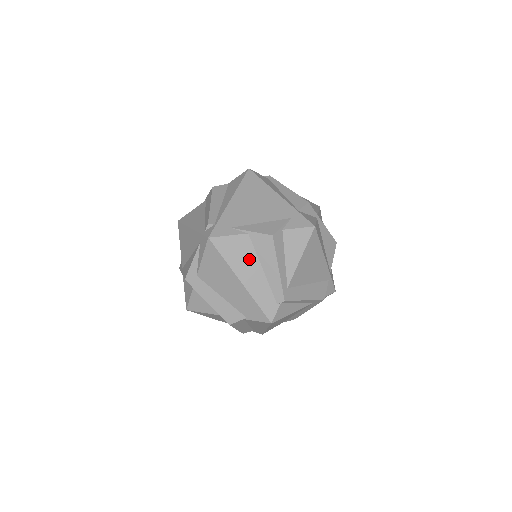
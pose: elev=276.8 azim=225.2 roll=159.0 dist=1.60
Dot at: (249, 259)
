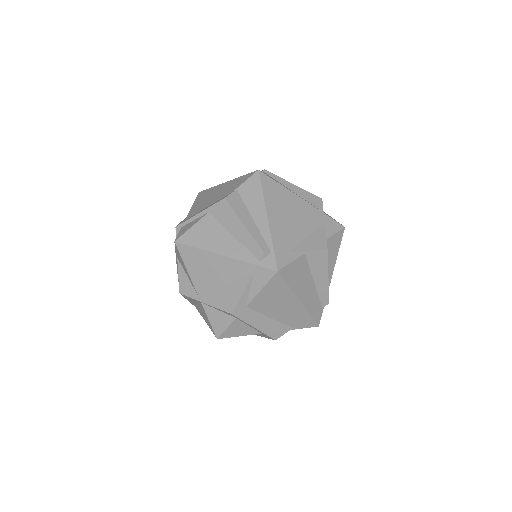
Dot at: (305, 277)
